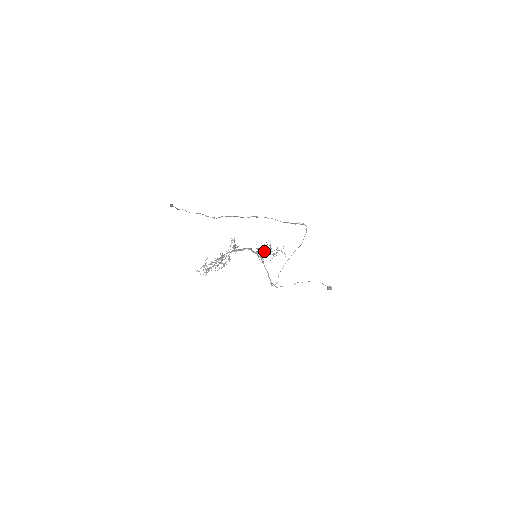
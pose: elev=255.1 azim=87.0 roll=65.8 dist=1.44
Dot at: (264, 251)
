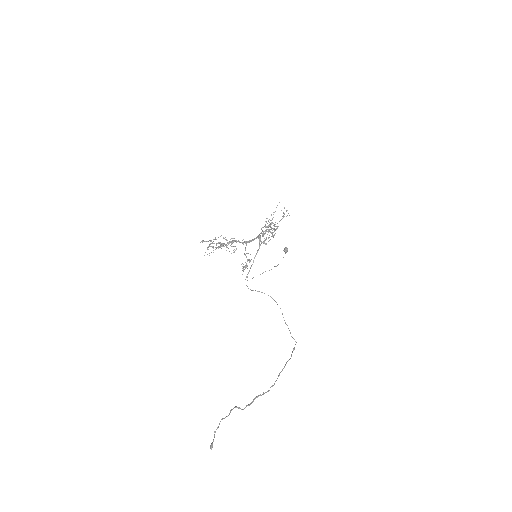
Dot at: occluded
